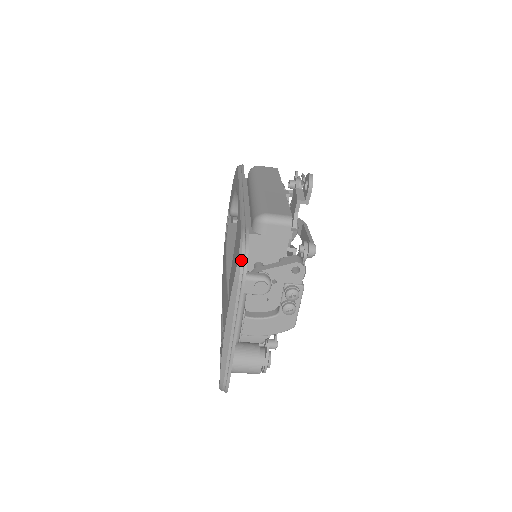
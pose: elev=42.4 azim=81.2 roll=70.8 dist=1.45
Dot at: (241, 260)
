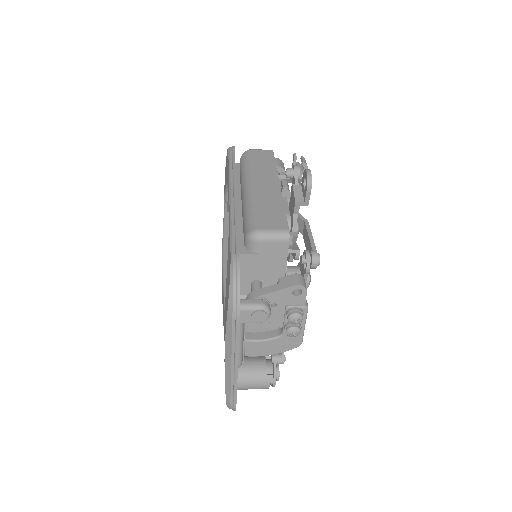
Dot at: (233, 294)
